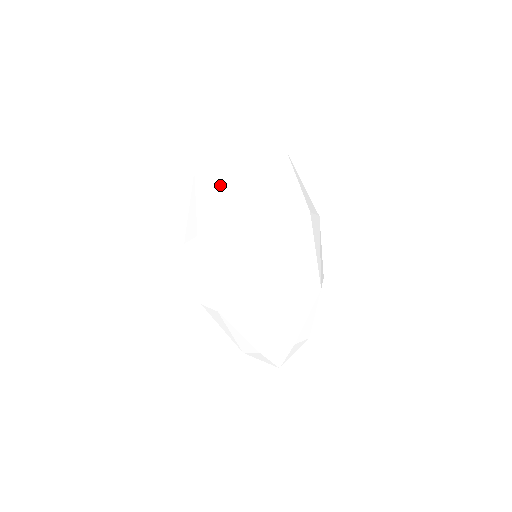
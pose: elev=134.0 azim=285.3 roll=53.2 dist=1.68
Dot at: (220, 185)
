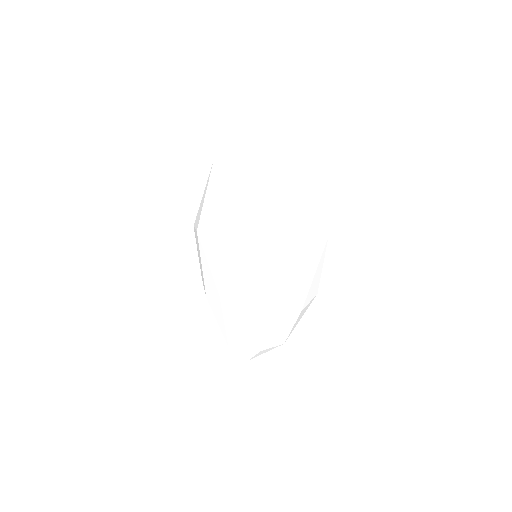
Dot at: (227, 189)
